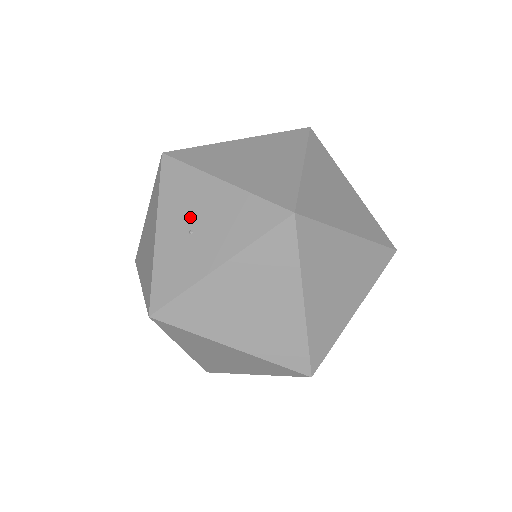
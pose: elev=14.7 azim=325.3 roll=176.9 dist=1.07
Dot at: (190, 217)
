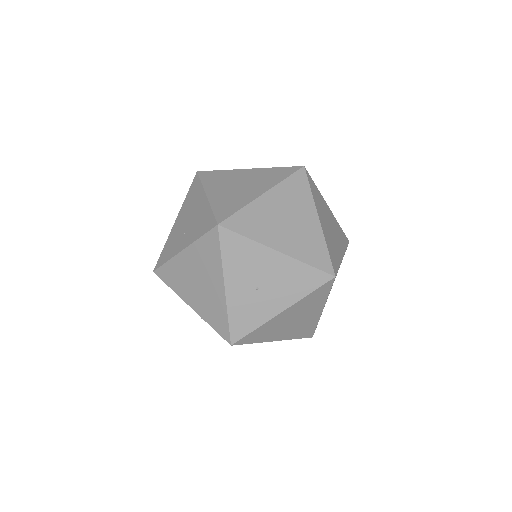
Dot at: (255, 278)
